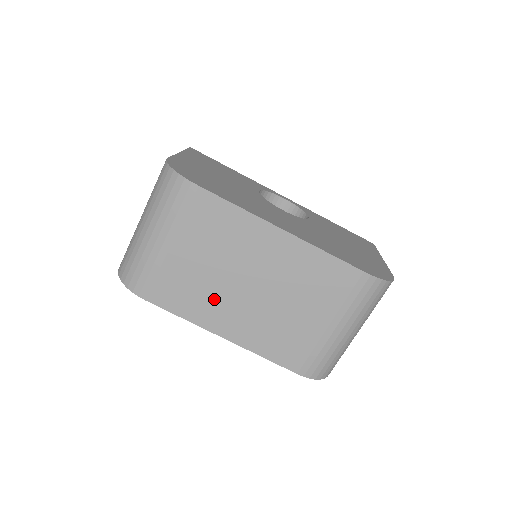
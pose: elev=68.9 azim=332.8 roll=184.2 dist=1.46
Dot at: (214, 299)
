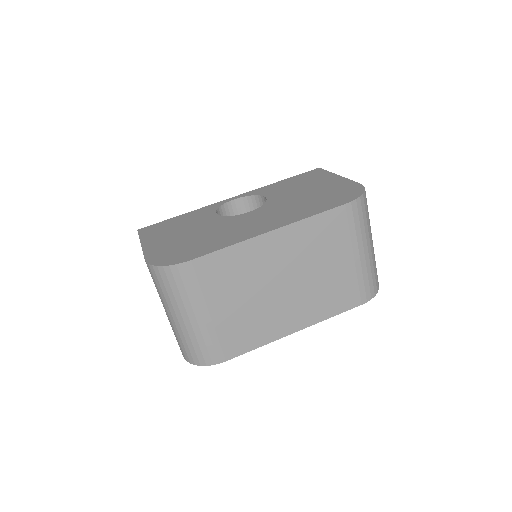
Dot at: (268, 316)
